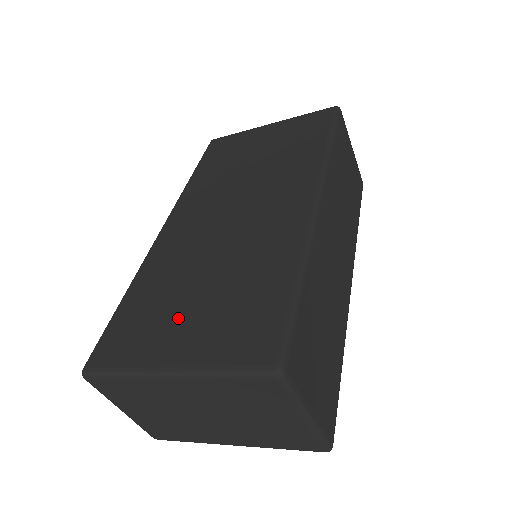
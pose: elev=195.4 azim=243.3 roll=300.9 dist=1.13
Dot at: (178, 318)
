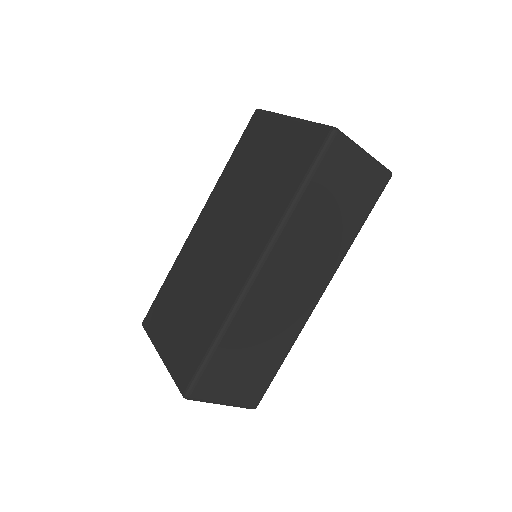
Dot at: (173, 322)
